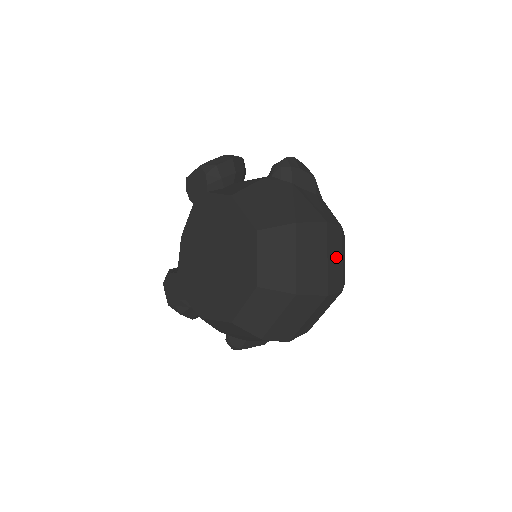
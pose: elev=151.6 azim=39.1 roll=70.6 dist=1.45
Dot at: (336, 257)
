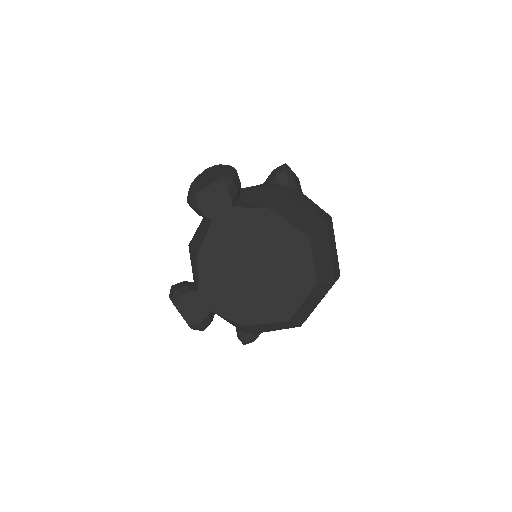
Dot at: occluded
